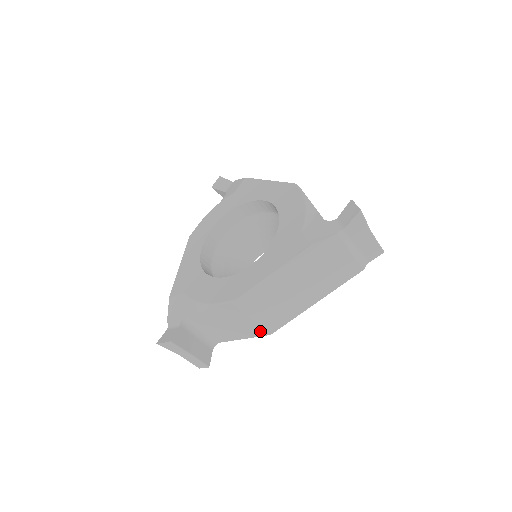
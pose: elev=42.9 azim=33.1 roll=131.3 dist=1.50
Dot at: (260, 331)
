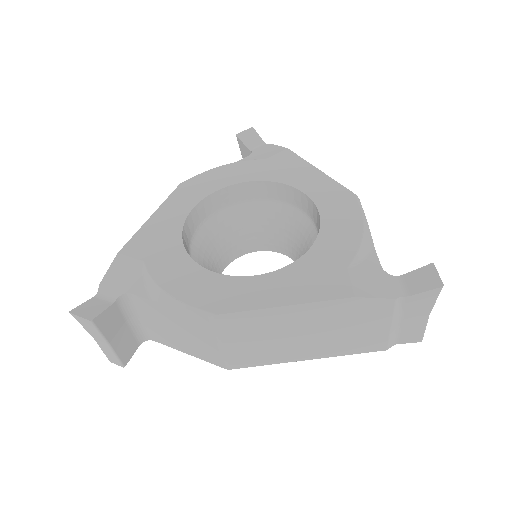
Dot at: (218, 359)
